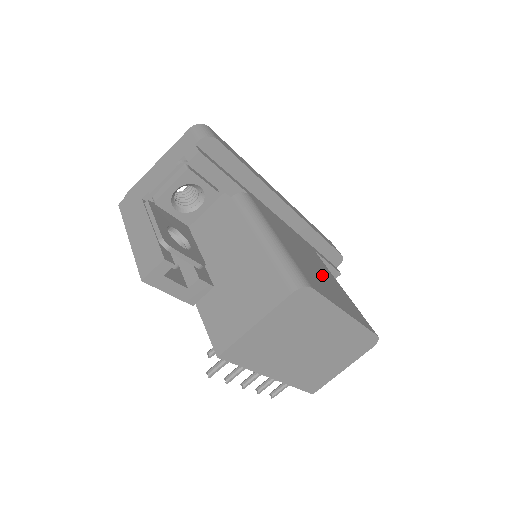
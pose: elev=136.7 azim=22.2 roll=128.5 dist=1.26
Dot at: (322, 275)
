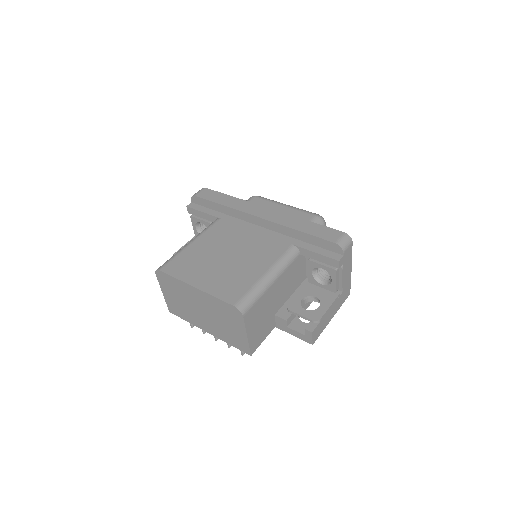
Dot at: (225, 263)
